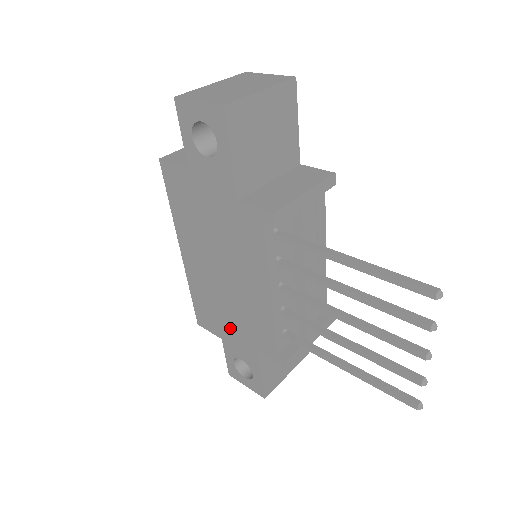
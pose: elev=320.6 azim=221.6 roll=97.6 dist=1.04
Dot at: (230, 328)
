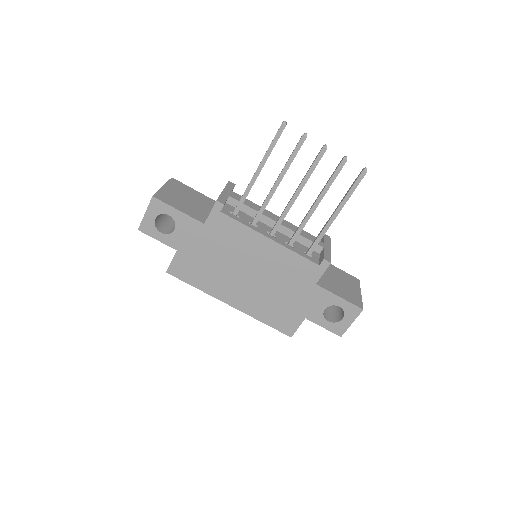
Dot at: (295, 301)
